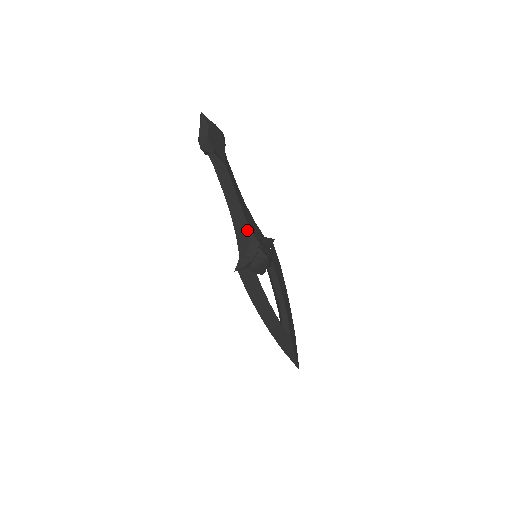
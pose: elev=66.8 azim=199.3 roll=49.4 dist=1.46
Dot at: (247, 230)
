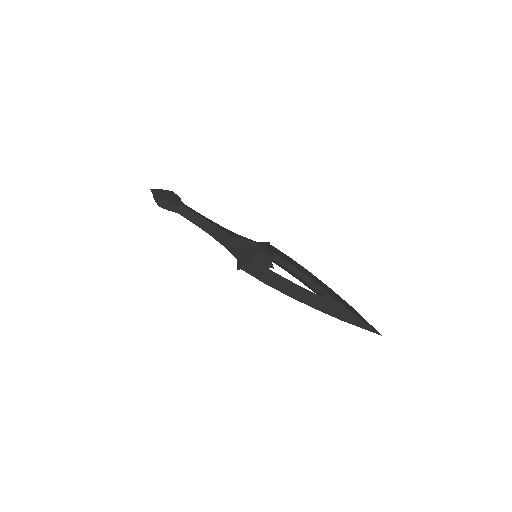
Dot at: (232, 239)
